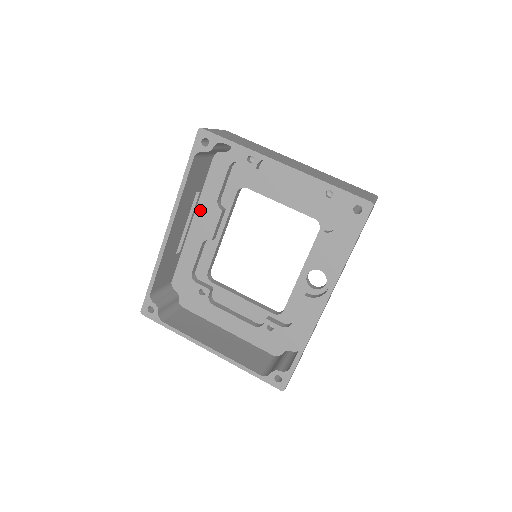
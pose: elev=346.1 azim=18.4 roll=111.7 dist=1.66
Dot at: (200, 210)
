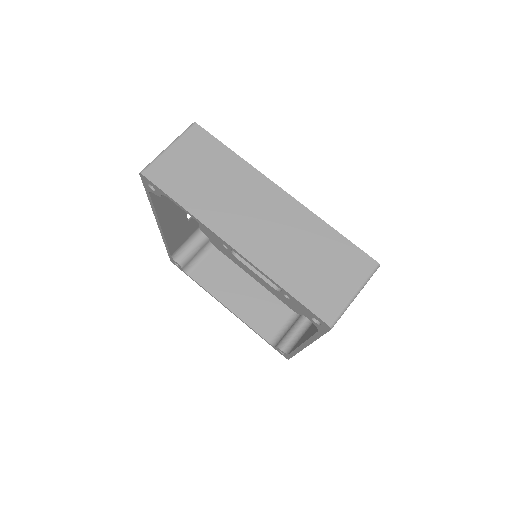
Dot at: occluded
